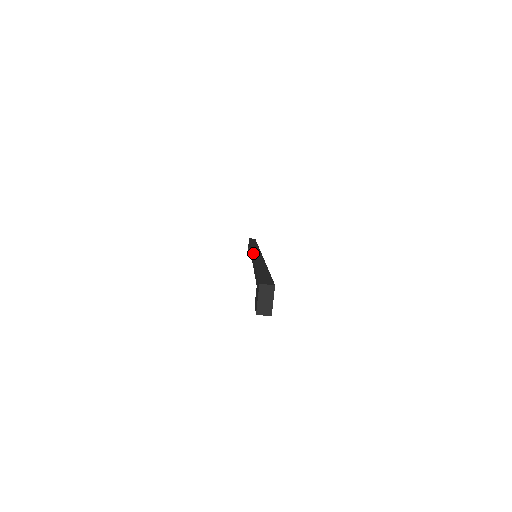
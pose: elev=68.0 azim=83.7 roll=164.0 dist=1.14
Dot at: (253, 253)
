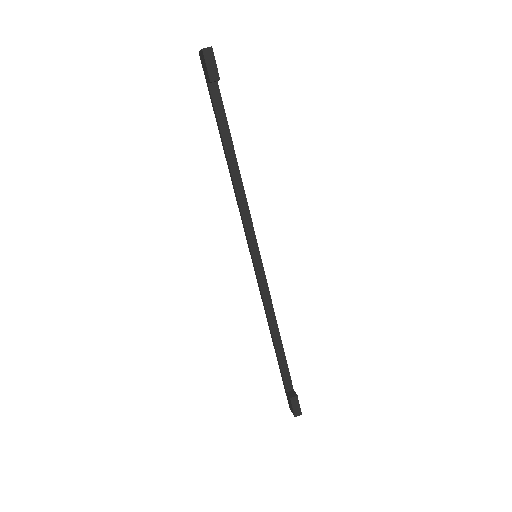
Dot at: (245, 234)
